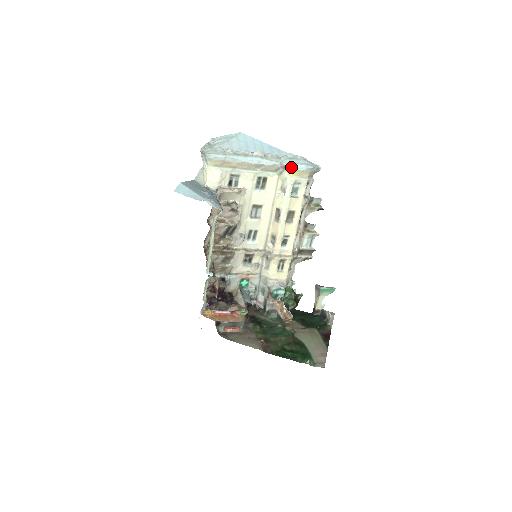
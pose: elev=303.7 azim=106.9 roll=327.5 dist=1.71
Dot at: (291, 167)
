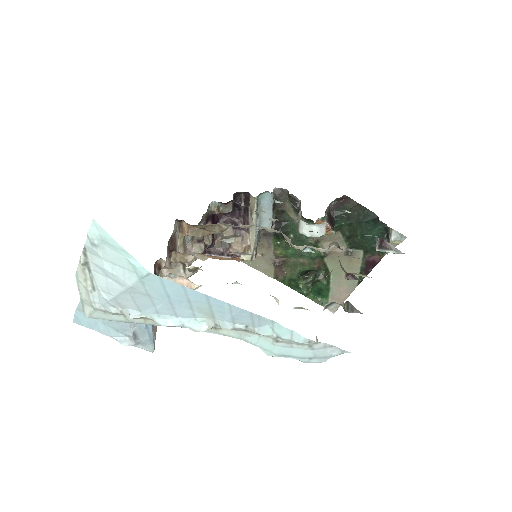
Dot at: (269, 355)
